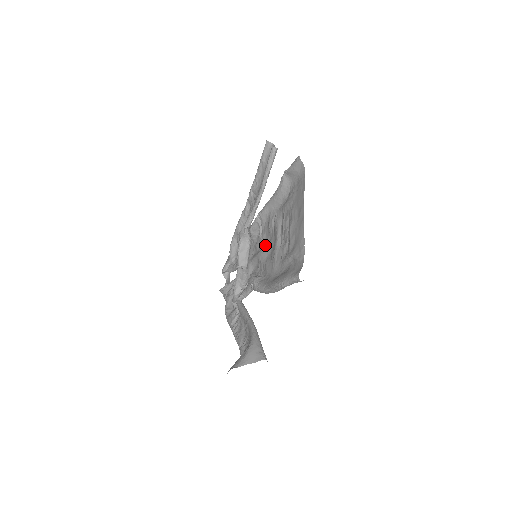
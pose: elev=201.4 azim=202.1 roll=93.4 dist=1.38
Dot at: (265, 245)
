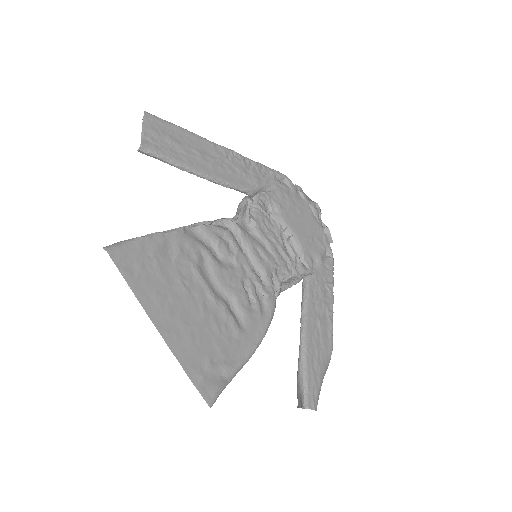
Dot at: (237, 264)
